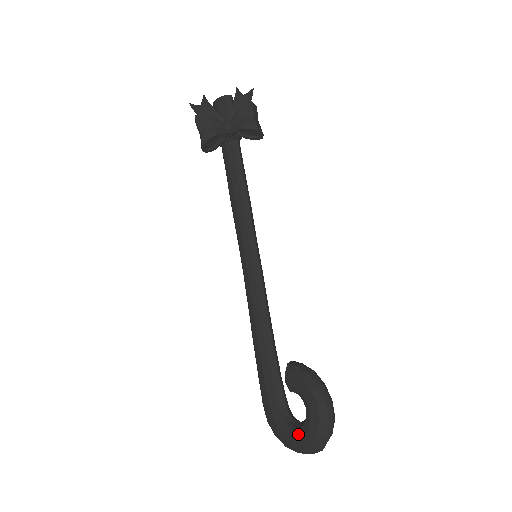
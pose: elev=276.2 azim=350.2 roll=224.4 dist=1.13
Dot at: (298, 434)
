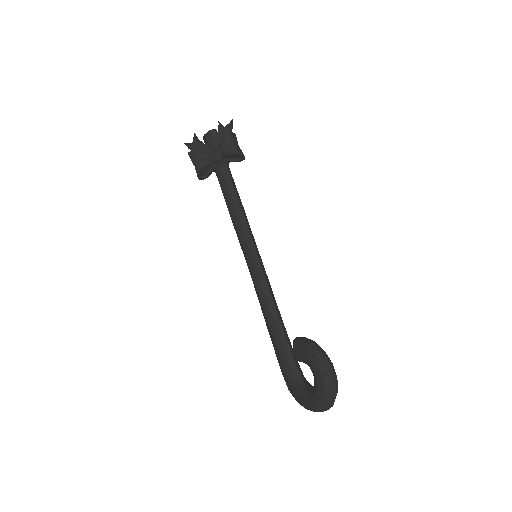
Dot at: (311, 396)
